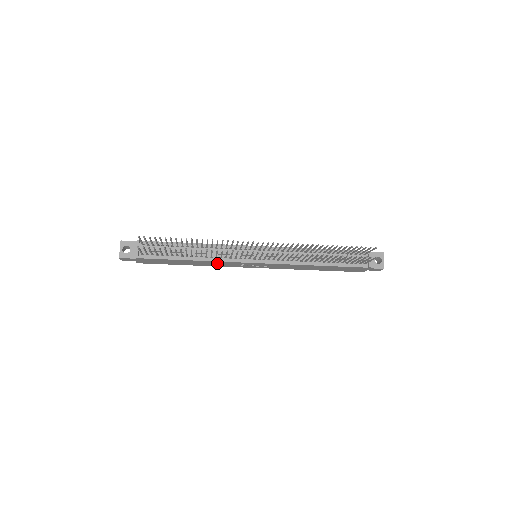
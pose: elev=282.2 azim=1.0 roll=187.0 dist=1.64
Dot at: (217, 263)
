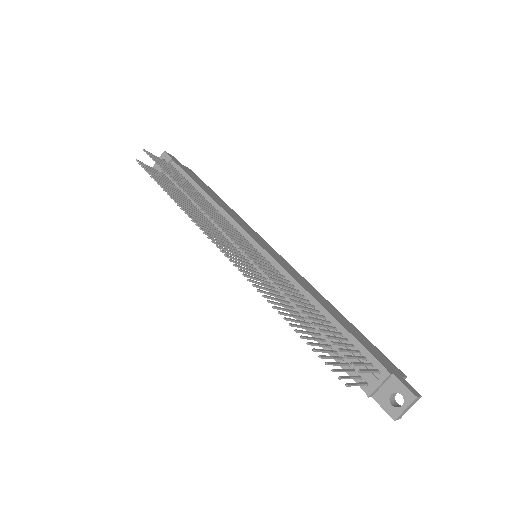
Dot at: occluded
